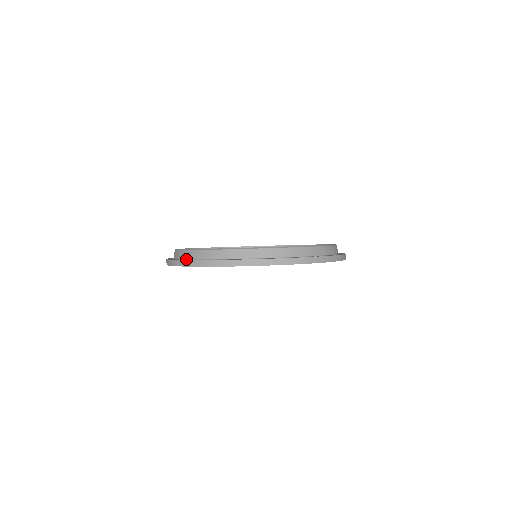
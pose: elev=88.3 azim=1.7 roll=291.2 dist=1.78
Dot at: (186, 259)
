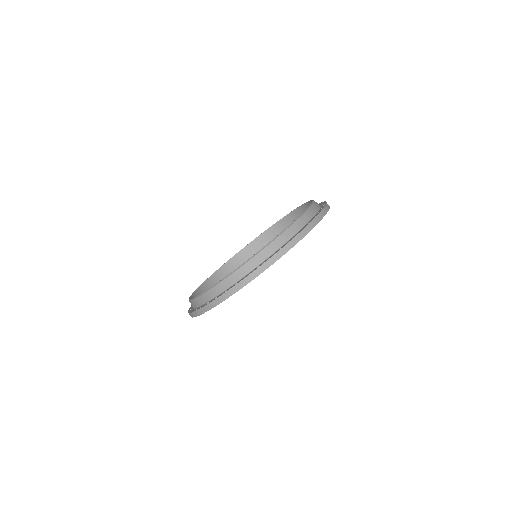
Dot at: (207, 302)
